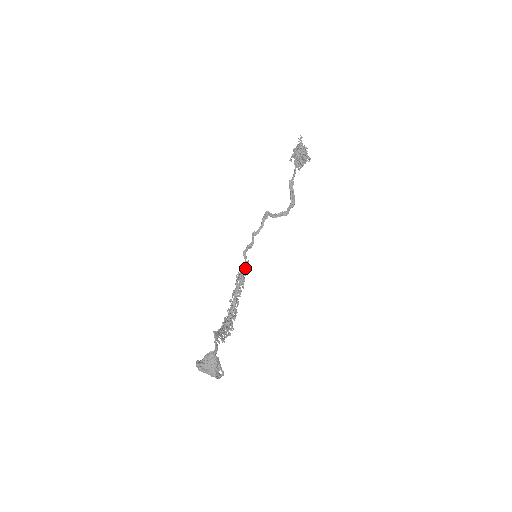
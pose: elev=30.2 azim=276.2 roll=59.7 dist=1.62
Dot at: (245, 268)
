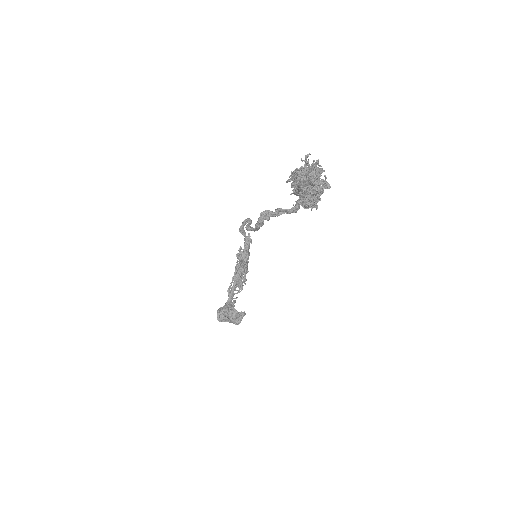
Dot at: (246, 249)
